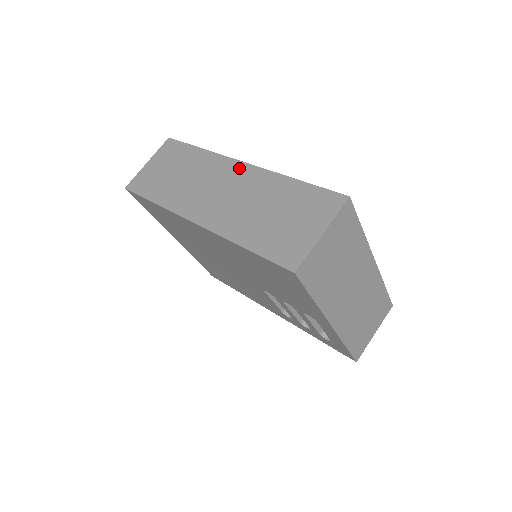
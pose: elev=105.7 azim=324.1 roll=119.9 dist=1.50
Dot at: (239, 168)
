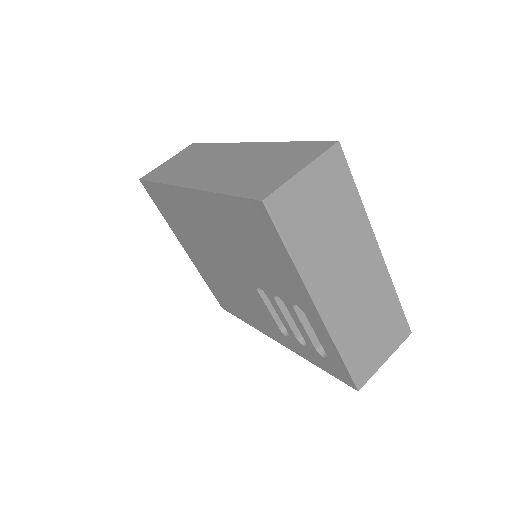
Dot at: (242, 146)
